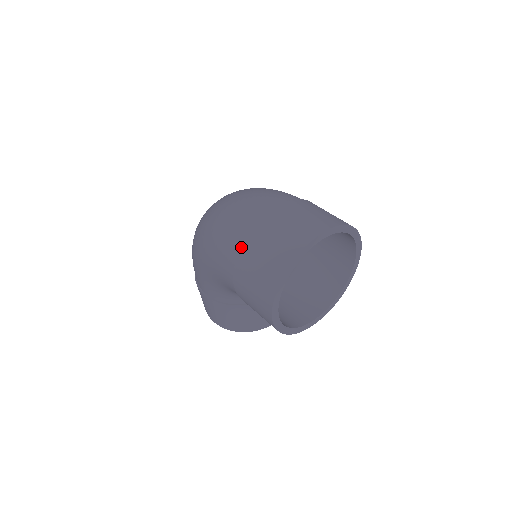
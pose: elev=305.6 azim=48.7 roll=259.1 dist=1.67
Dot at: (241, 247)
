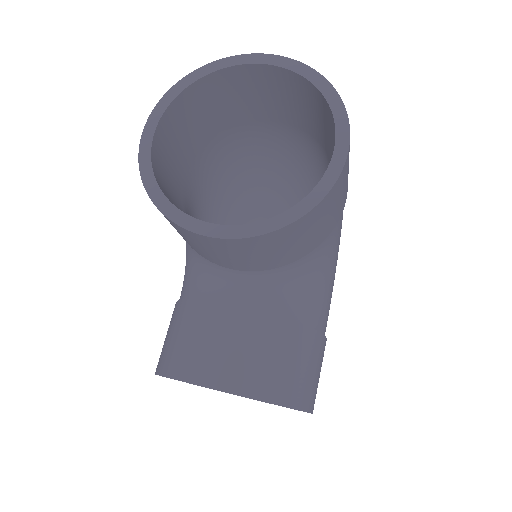
Dot at: occluded
